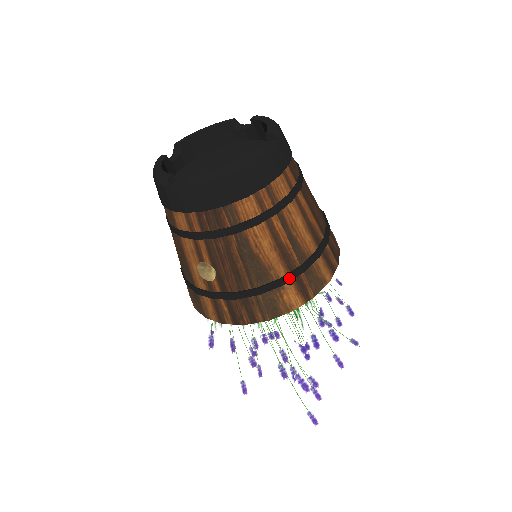
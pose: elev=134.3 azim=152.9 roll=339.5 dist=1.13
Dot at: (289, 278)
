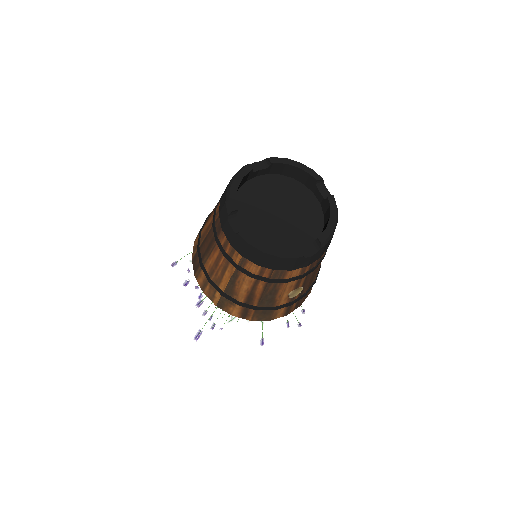
Dot at: occluded
